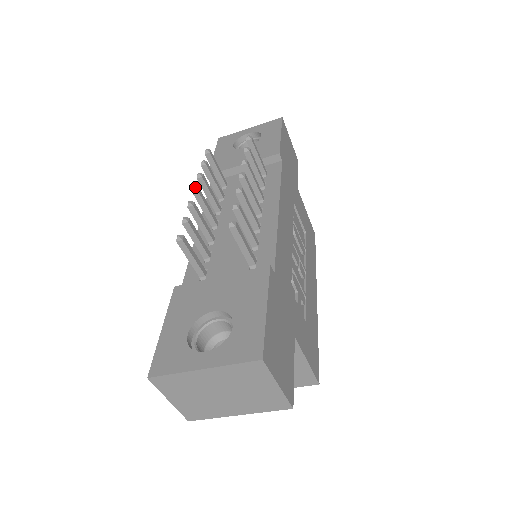
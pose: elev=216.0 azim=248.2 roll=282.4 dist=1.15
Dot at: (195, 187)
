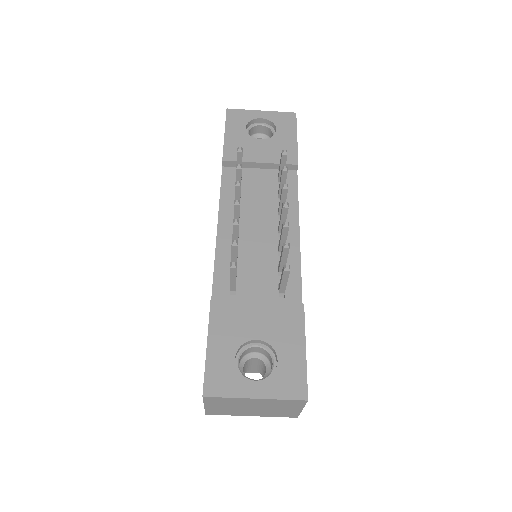
Dot at: (238, 201)
